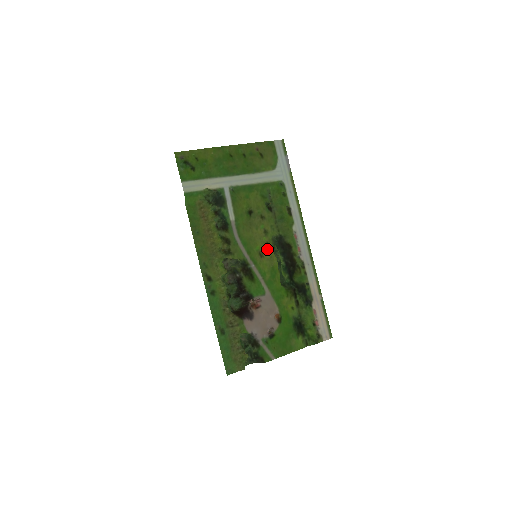
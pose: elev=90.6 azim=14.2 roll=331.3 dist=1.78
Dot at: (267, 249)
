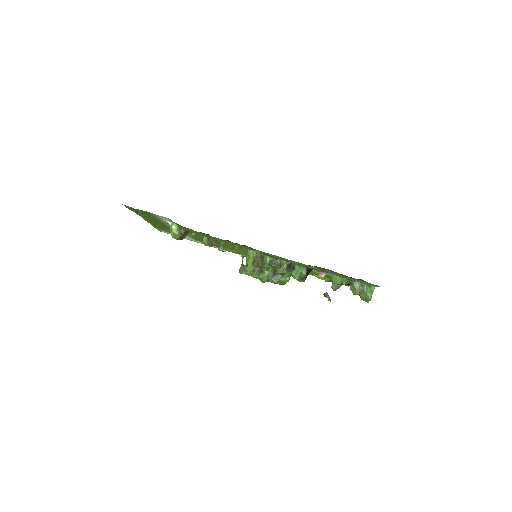
Dot at: occluded
